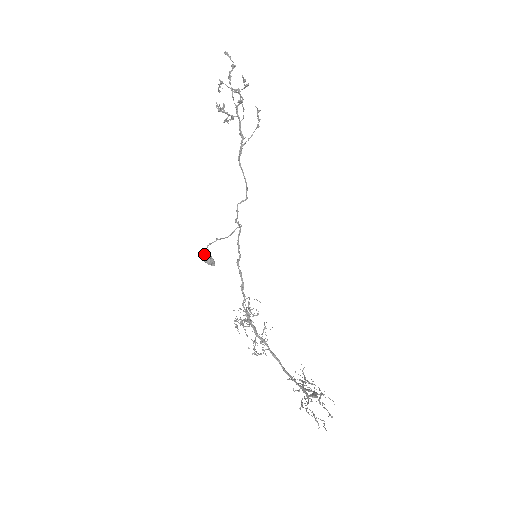
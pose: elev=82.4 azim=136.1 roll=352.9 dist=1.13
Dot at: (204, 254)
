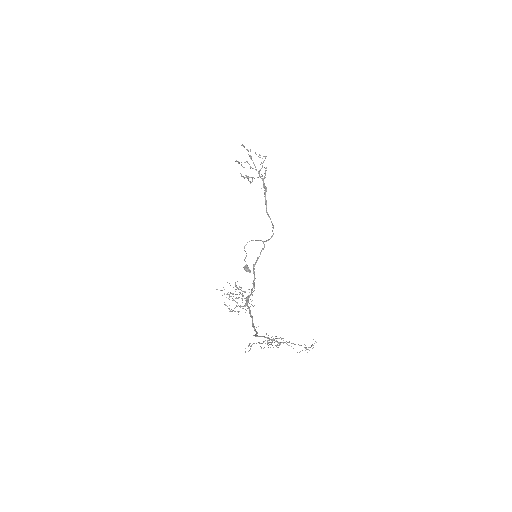
Dot at: (245, 266)
